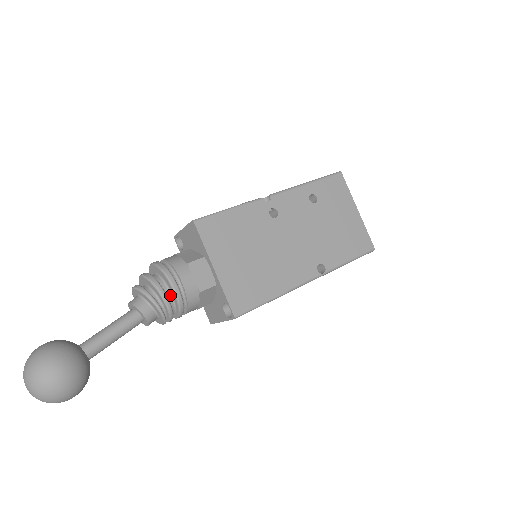
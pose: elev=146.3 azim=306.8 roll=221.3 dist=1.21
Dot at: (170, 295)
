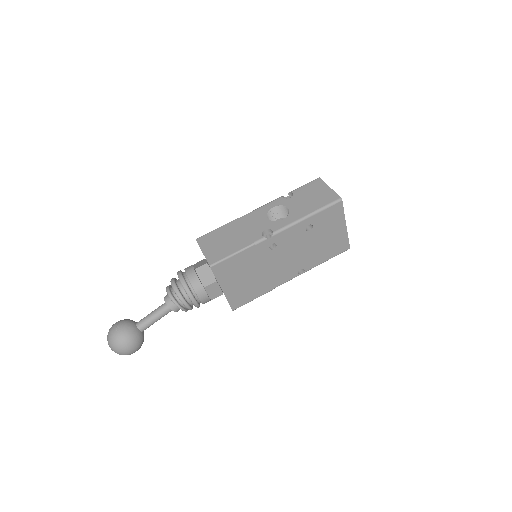
Dot at: (192, 303)
